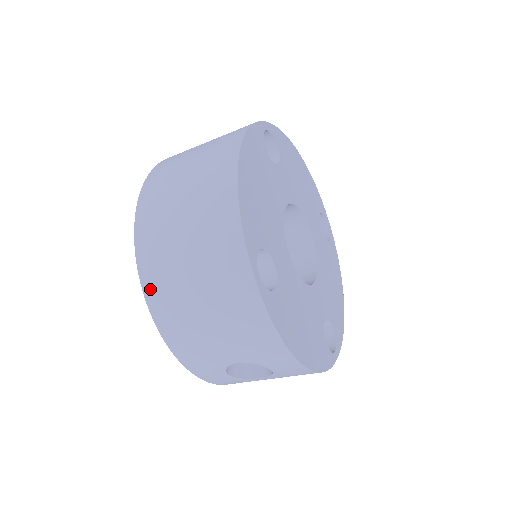
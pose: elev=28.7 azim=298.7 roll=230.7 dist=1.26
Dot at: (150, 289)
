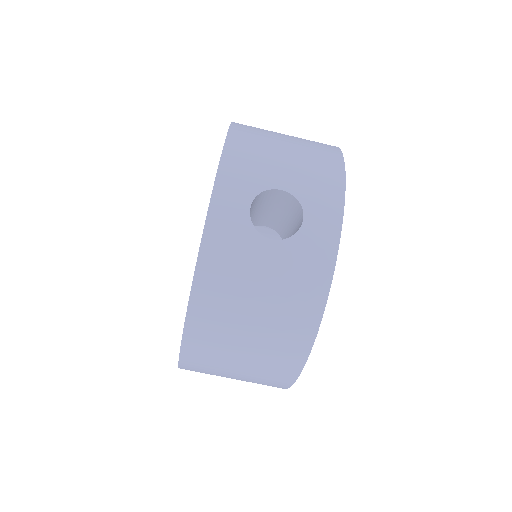
Dot at: (240, 125)
